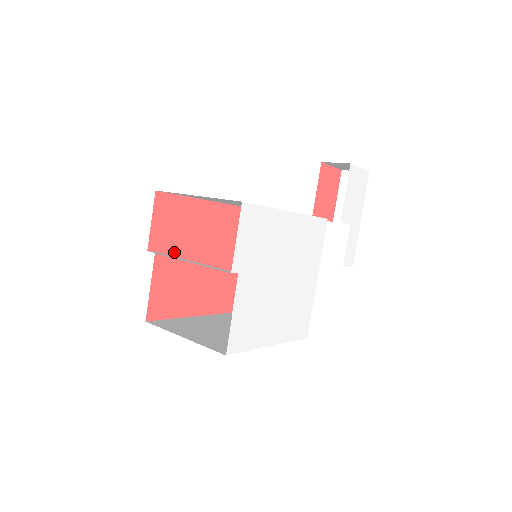
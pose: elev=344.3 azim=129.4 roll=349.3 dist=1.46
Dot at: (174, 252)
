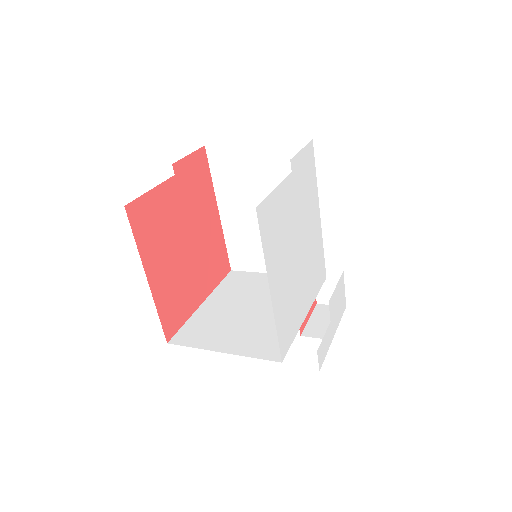
Dot at: (181, 201)
